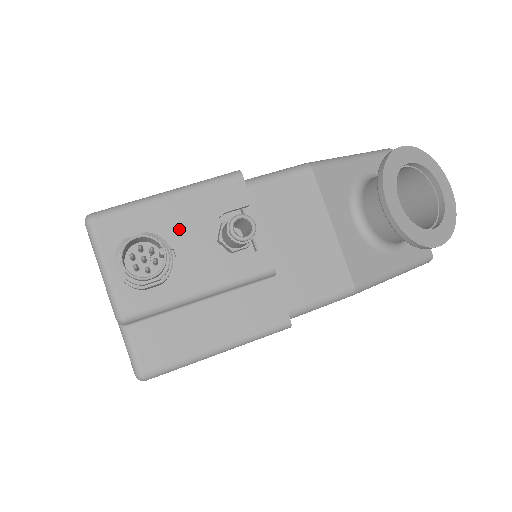
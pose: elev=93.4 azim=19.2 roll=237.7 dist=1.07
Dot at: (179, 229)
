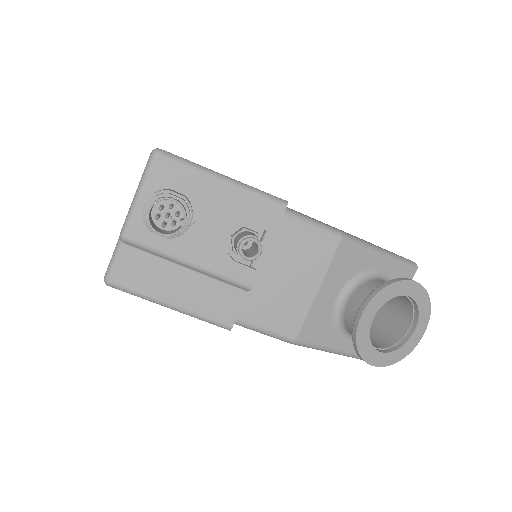
Dot at: (210, 210)
